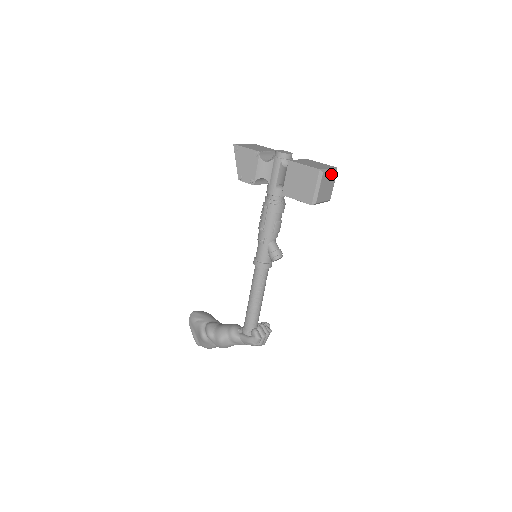
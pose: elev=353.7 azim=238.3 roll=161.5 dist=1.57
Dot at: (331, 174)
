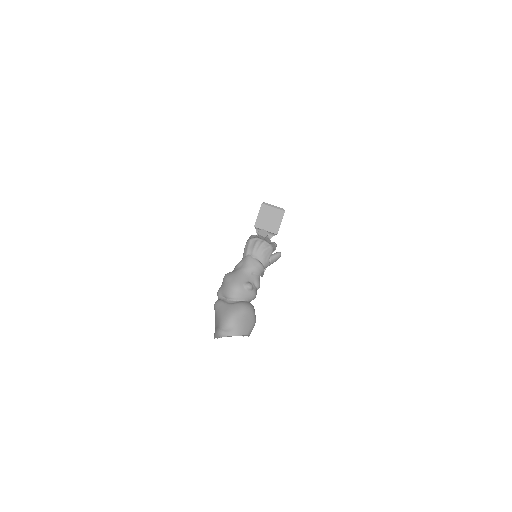
Dot at: occluded
